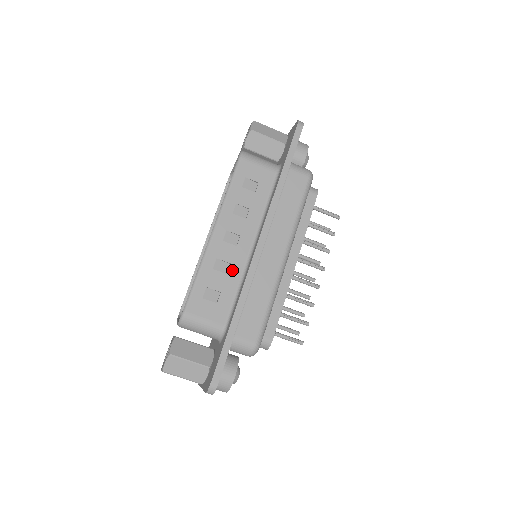
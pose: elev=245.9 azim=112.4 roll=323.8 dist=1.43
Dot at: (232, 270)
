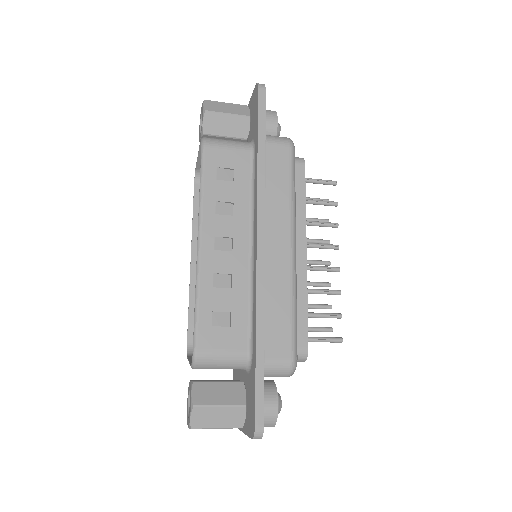
Dot at: (236, 281)
